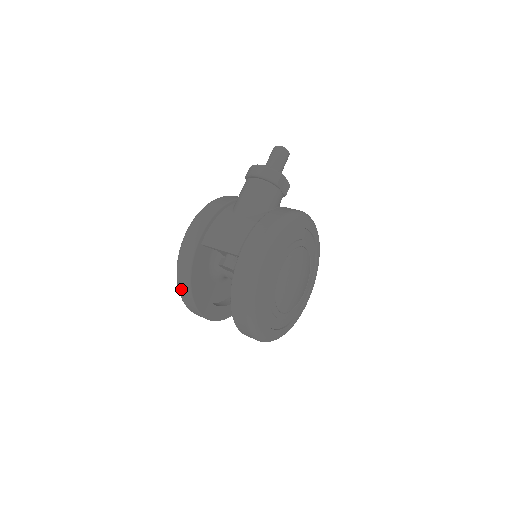
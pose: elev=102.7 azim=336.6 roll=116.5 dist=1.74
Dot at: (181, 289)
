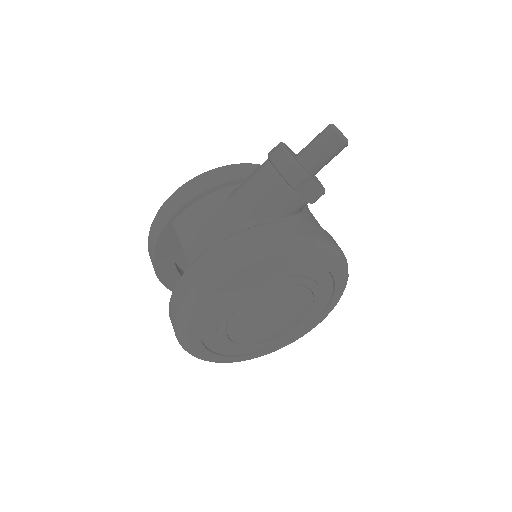
Dot at: occluded
